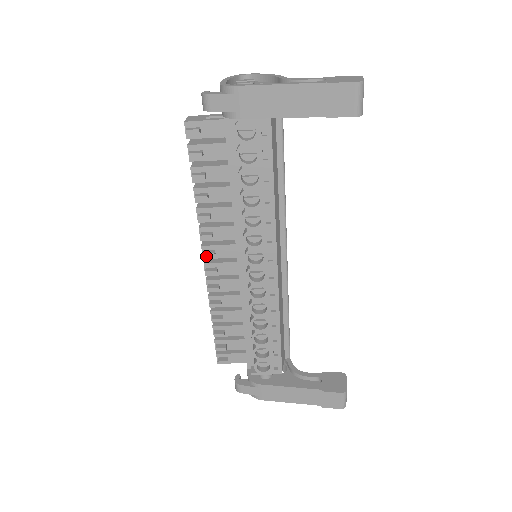
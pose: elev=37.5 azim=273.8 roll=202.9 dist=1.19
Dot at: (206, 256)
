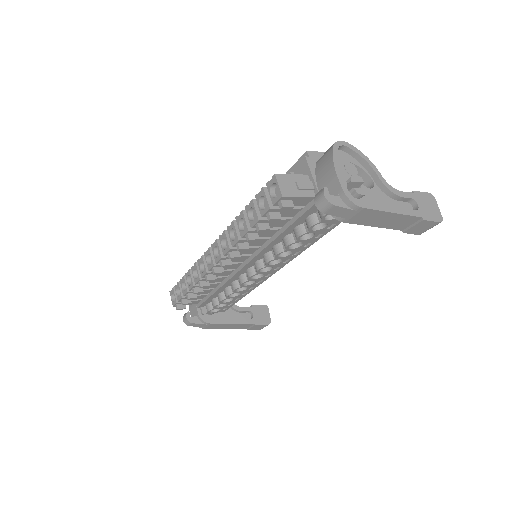
Dot at: (224, 266)
